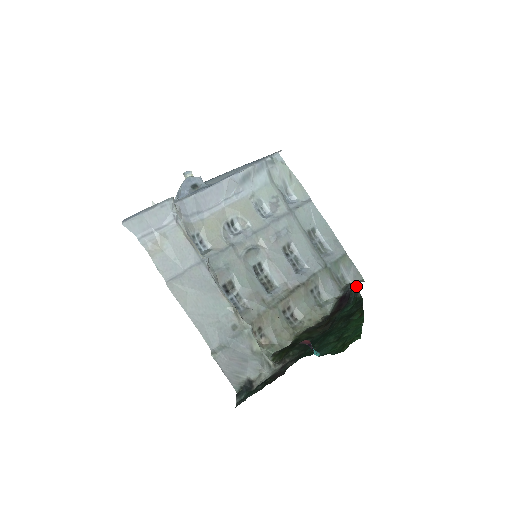
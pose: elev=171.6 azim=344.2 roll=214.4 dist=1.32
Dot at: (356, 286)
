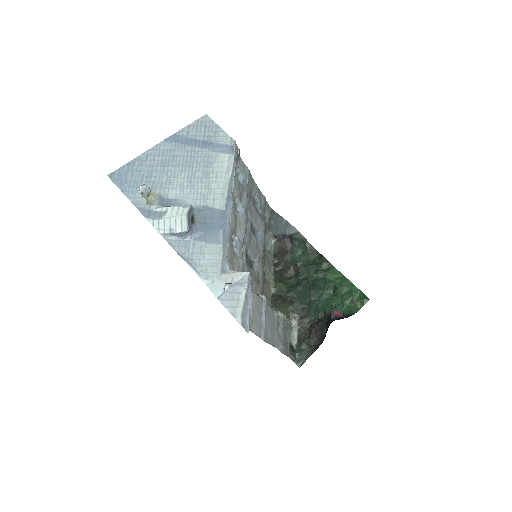
Dot at: (301, 235)
